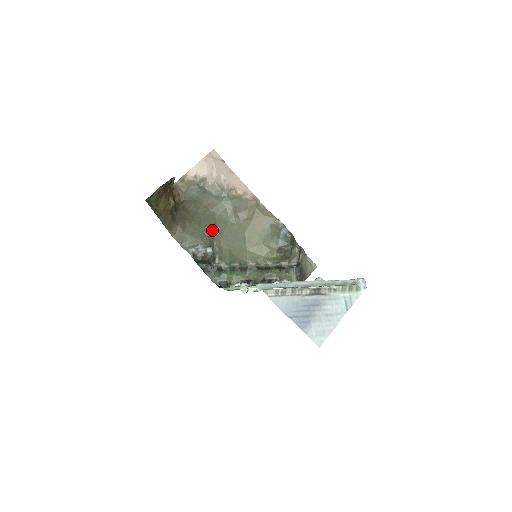
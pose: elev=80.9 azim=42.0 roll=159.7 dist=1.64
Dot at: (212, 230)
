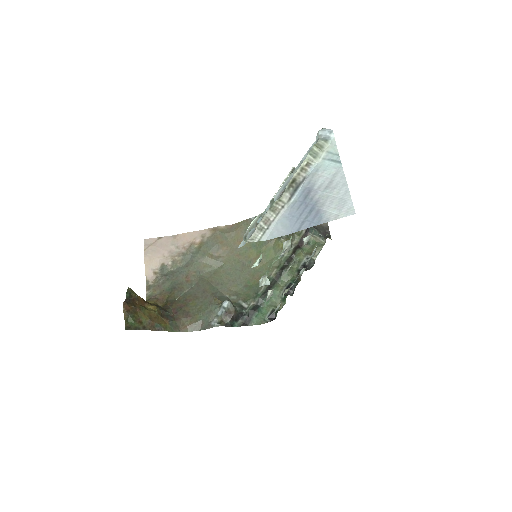
Dot at: (212, 290)
